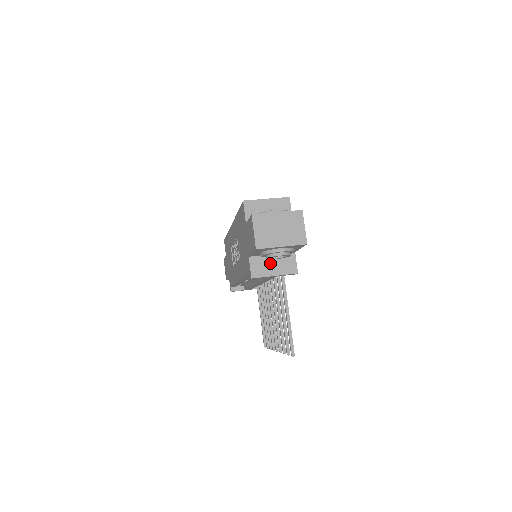
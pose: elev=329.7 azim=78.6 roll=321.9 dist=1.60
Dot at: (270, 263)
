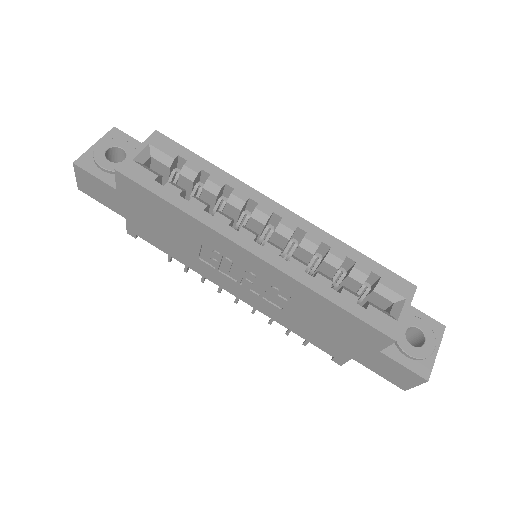
Dot at: occluded
